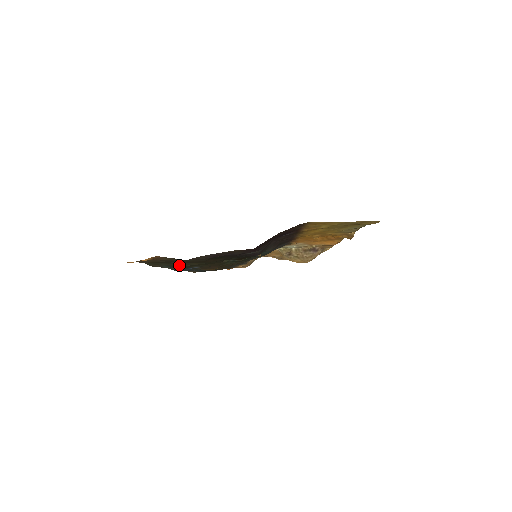
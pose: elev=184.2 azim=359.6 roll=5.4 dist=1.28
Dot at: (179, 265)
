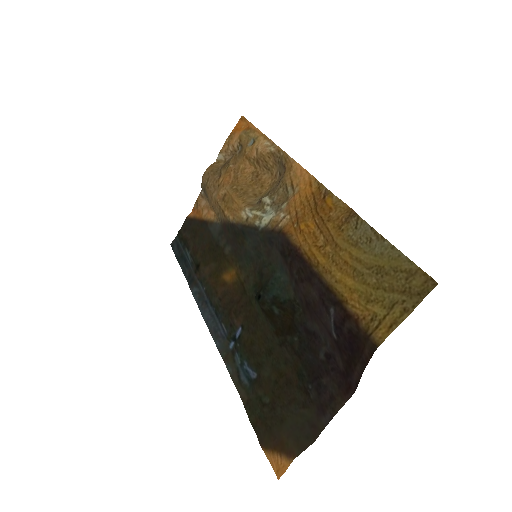
Dot at: (260, 383)
